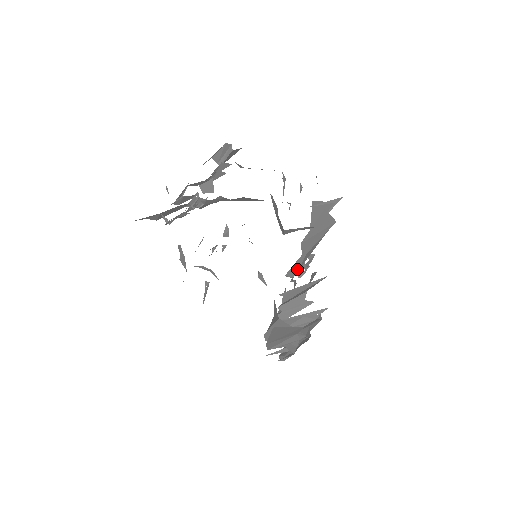
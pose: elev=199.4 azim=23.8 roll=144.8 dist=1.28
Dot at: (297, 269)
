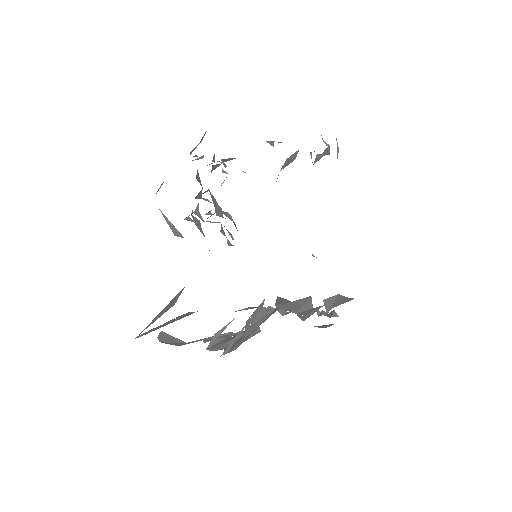
Dot at: occluded
